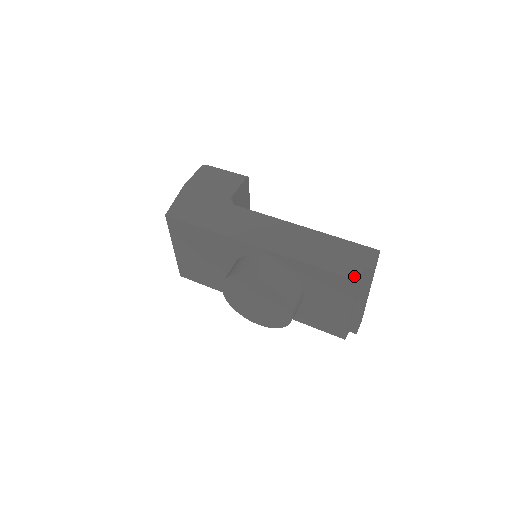
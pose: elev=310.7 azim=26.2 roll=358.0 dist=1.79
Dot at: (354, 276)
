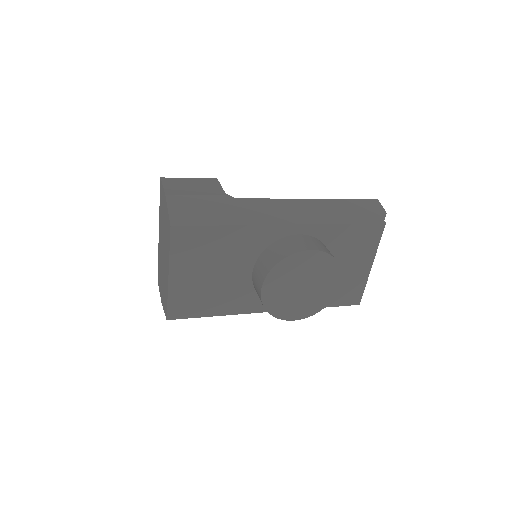
Dot at: (380, 221)
